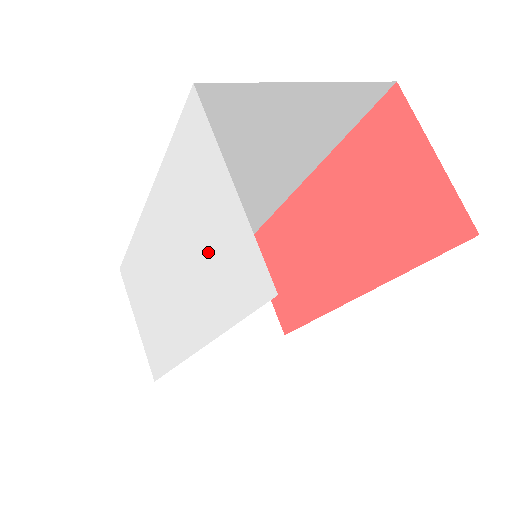
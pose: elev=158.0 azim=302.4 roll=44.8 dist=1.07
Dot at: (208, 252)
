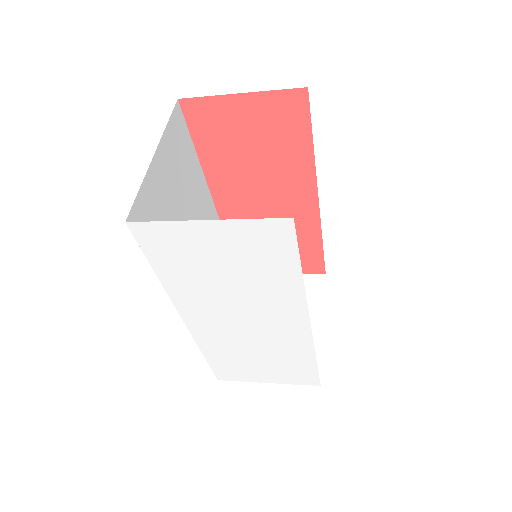
Dot at: (242, 269)
